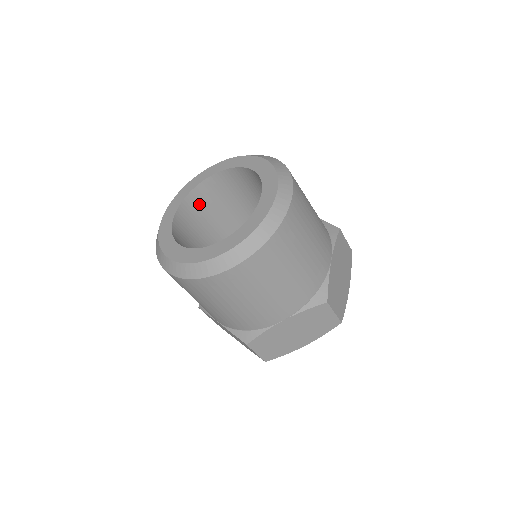
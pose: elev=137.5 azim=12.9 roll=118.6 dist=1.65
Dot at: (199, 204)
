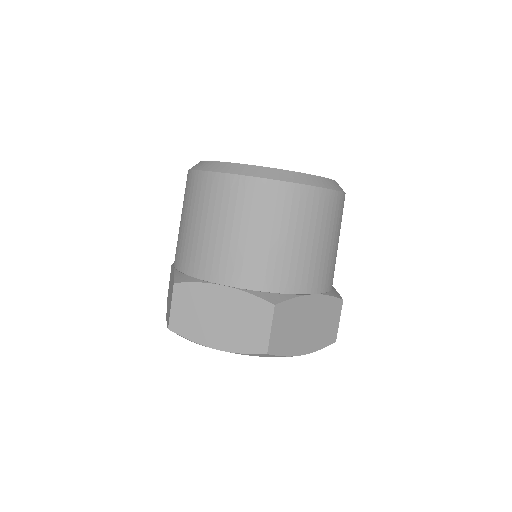
Dot at: occluded
